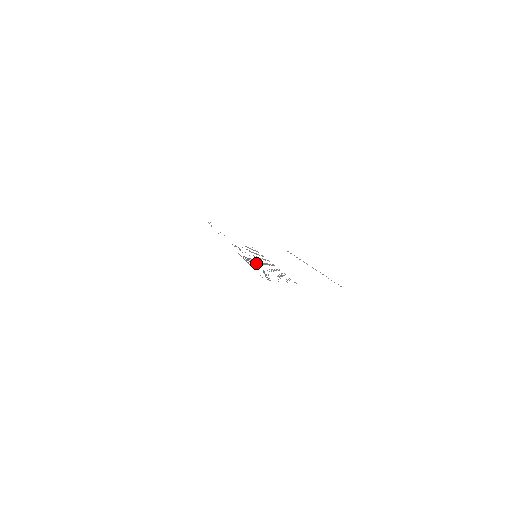
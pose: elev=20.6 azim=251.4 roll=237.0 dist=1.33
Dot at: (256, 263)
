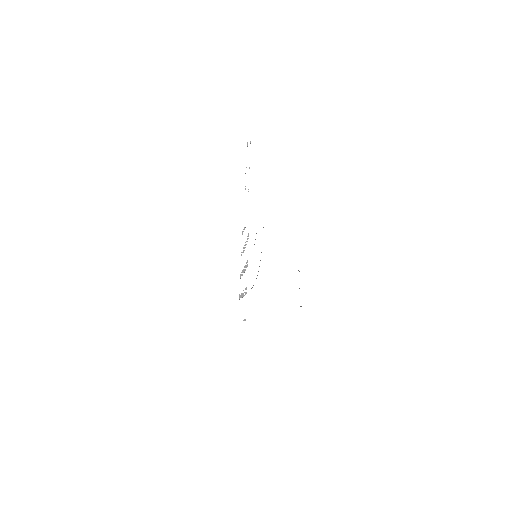
Dot at: occluded
